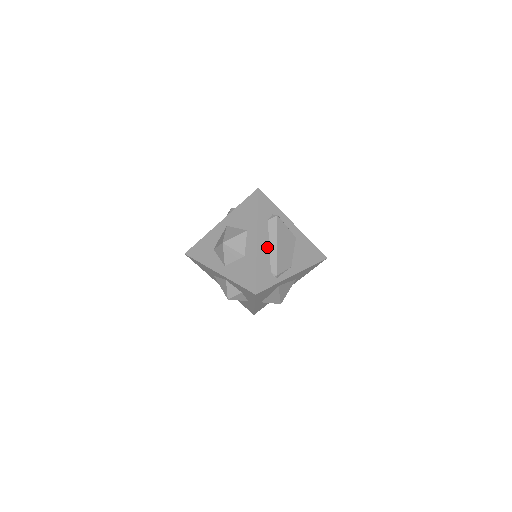
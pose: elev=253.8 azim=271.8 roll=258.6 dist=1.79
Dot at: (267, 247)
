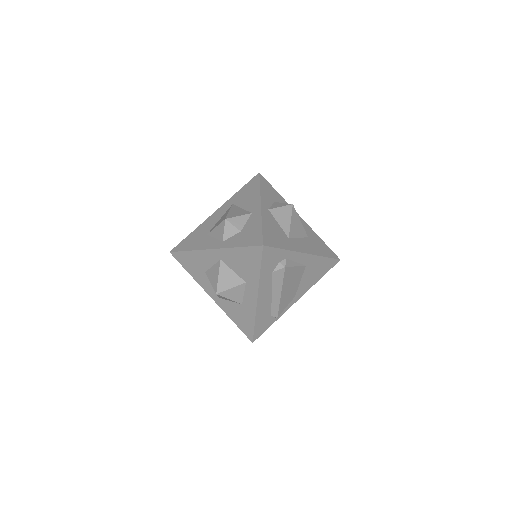
Dot at: (269, 298)
